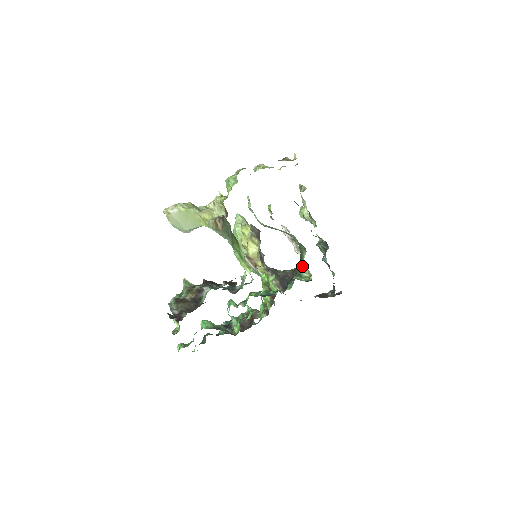
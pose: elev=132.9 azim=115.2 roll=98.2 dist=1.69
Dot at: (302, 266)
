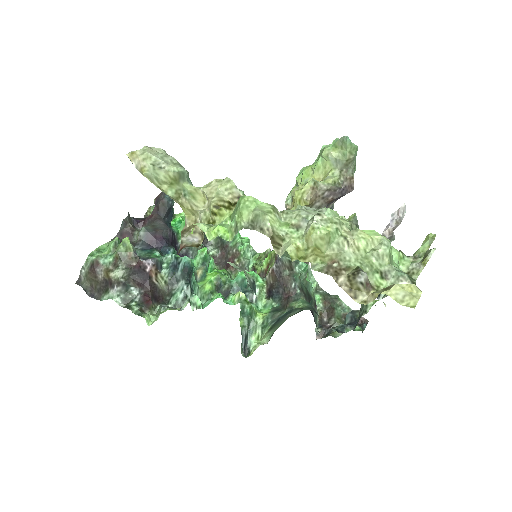
Dot at: (268, 330)
